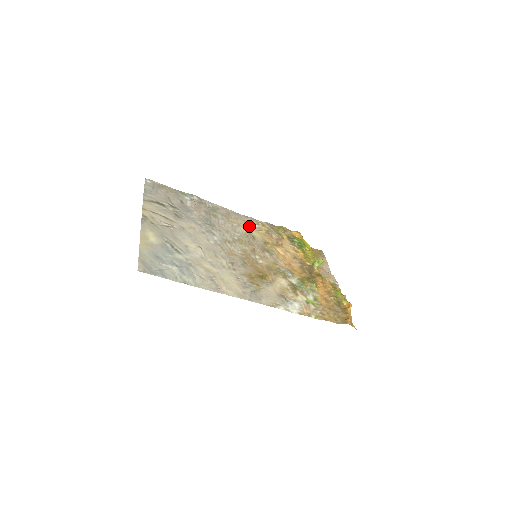
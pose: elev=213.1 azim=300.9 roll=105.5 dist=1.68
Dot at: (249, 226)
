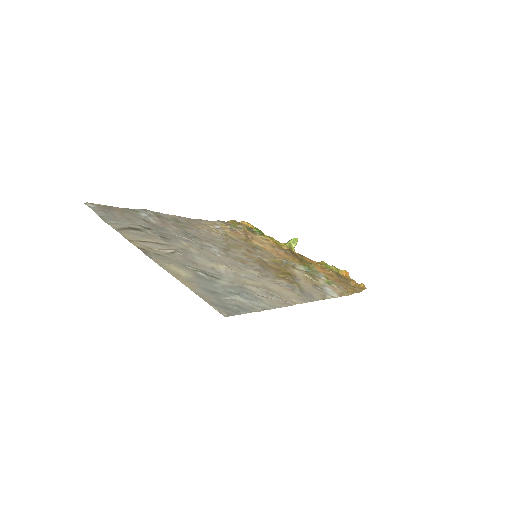
Dot at: (214, 229)
